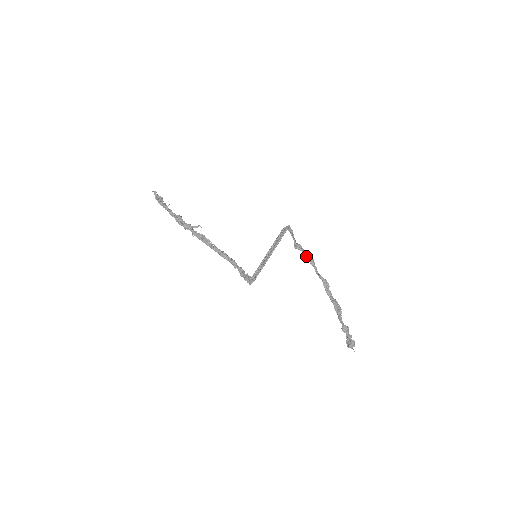
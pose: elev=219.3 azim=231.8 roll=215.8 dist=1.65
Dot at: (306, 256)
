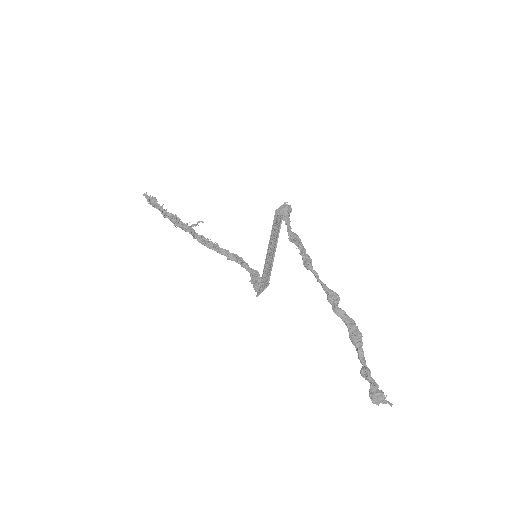
Dot at: (301, 255)
